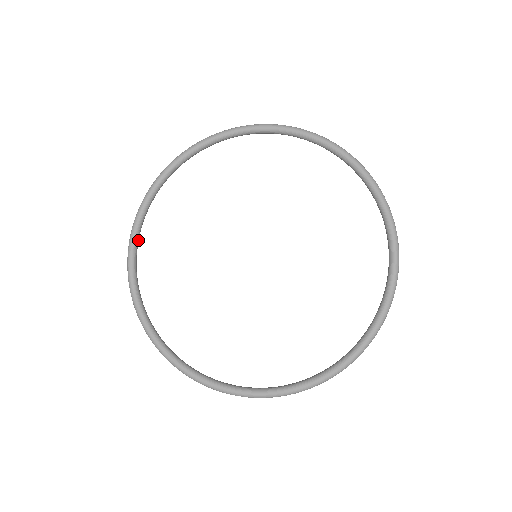
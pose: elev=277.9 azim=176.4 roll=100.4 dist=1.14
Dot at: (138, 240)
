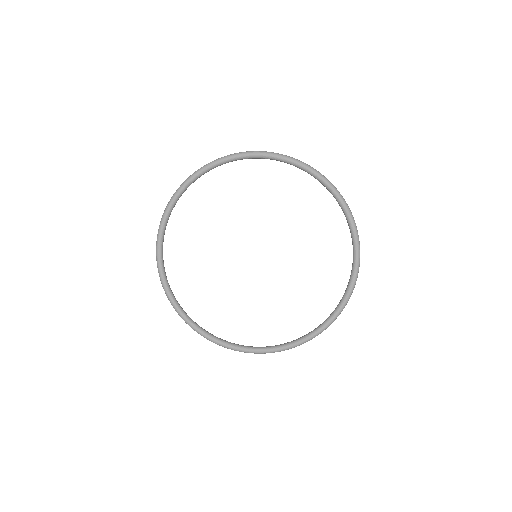
Dot at: occluded
